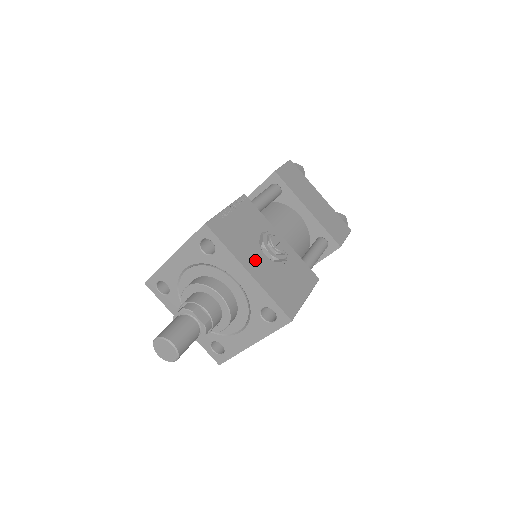
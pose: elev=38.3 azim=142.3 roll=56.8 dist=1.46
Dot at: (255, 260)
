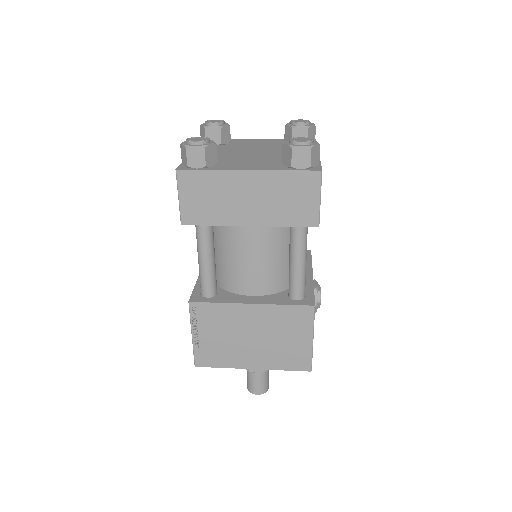
Dot at: occluded
